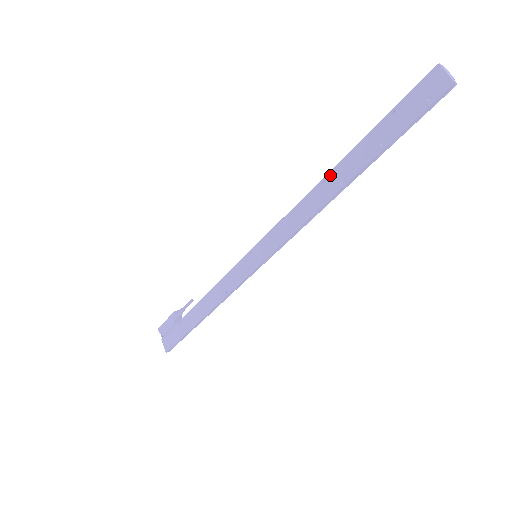
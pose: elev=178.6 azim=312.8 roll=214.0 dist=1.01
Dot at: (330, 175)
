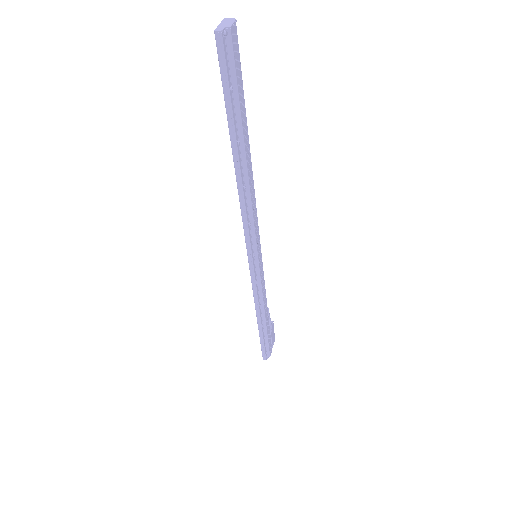
Dot at: occluded
